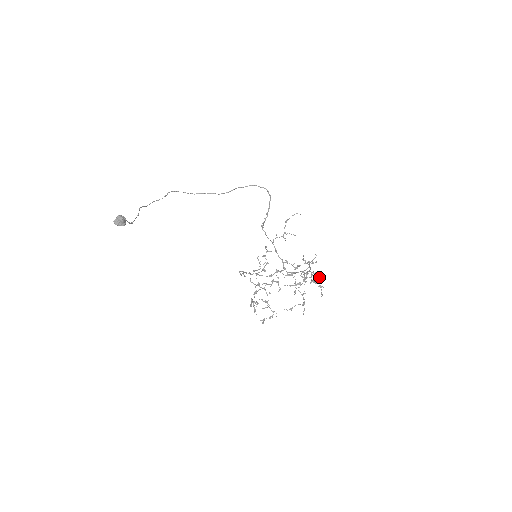
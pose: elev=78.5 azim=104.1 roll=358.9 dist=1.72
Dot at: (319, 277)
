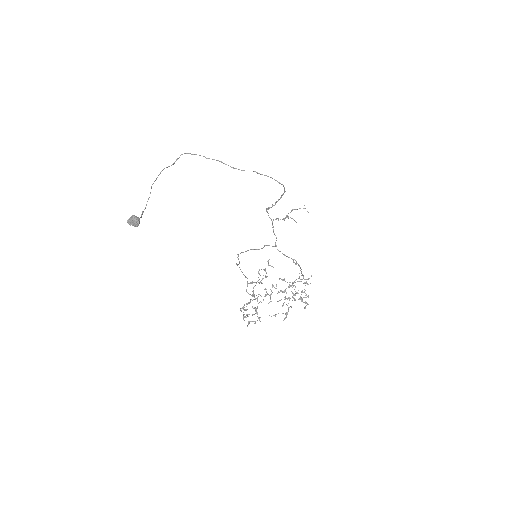
Dot at: occluded
